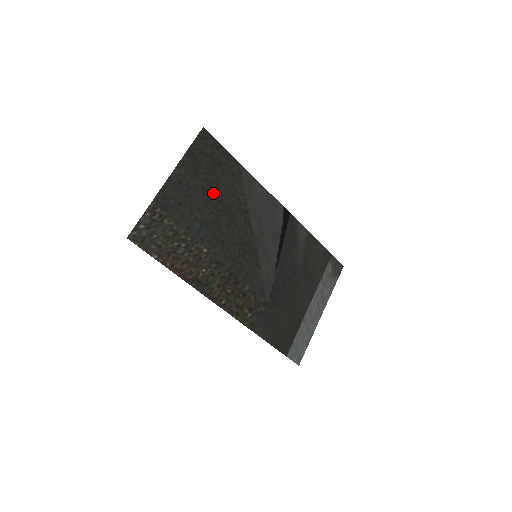
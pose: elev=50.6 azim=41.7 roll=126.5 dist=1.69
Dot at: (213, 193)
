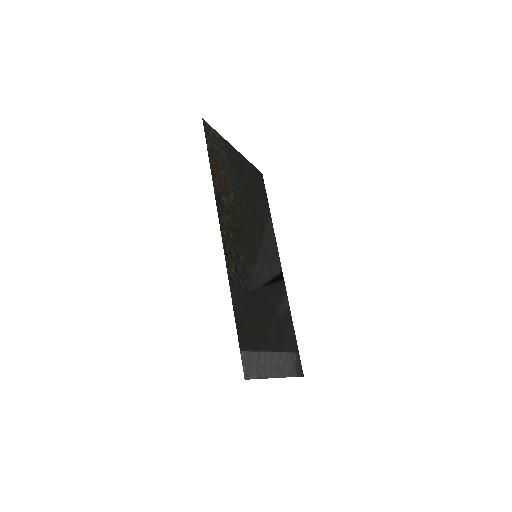
Dot at: (252, 193)
